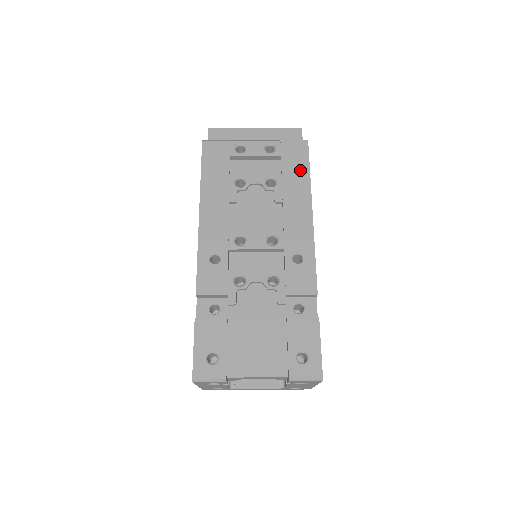
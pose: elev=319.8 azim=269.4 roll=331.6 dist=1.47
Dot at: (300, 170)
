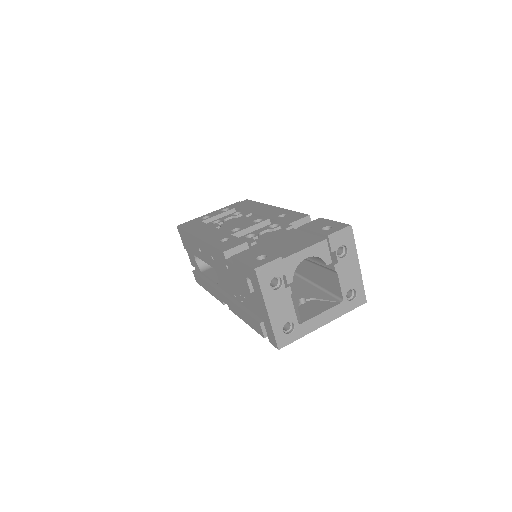
Dot at: (252, 204)
